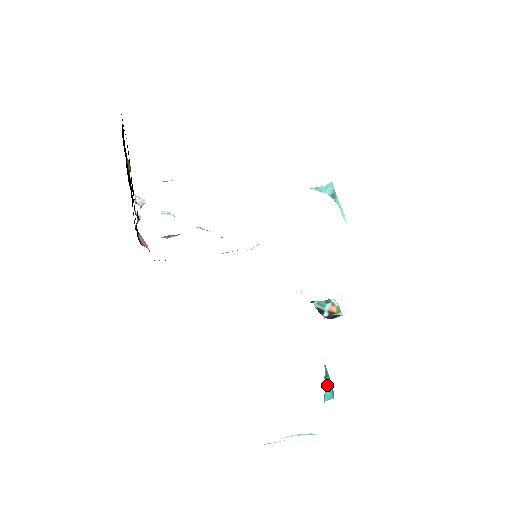
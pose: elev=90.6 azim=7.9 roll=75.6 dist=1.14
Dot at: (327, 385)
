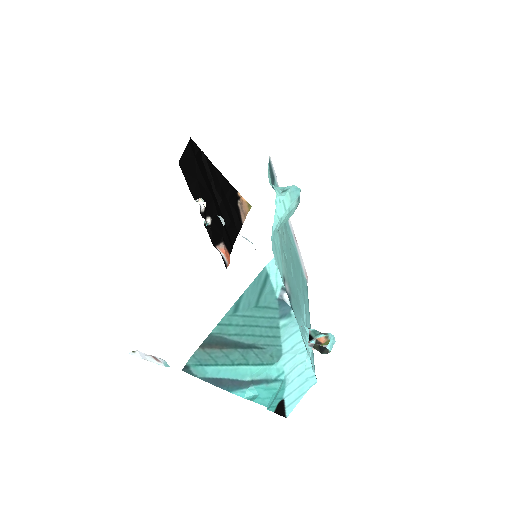
Dot at: (255, 386)
